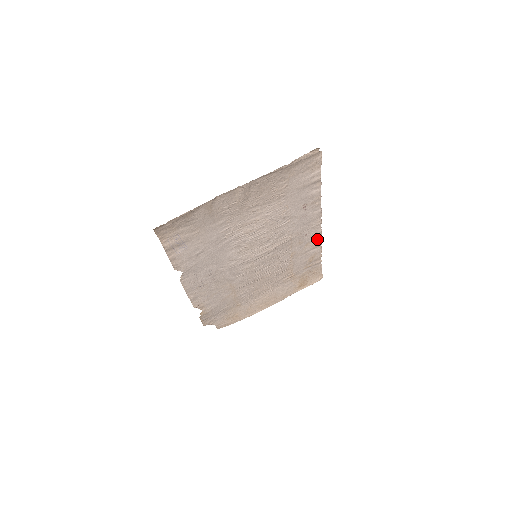
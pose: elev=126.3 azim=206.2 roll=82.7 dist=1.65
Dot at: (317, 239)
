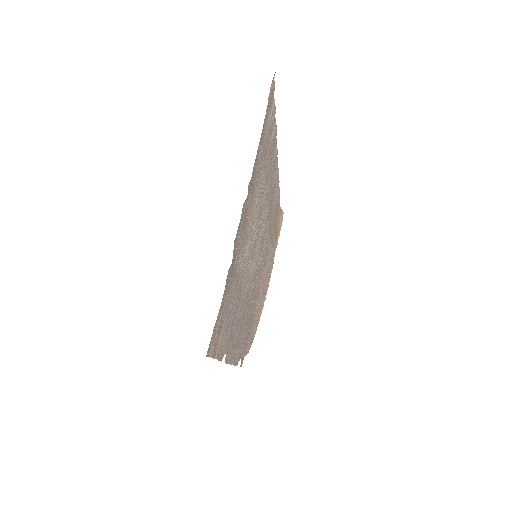
Dot at: occluded
